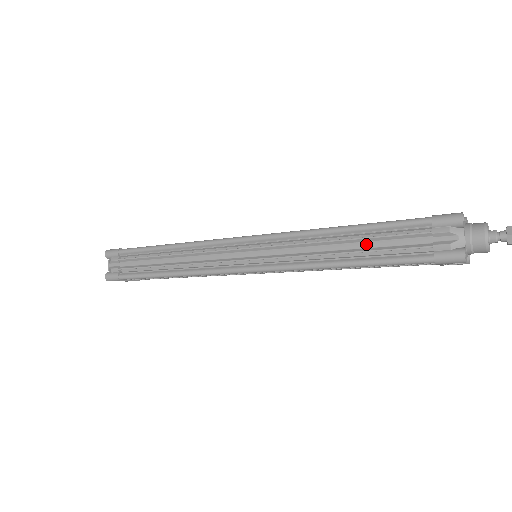
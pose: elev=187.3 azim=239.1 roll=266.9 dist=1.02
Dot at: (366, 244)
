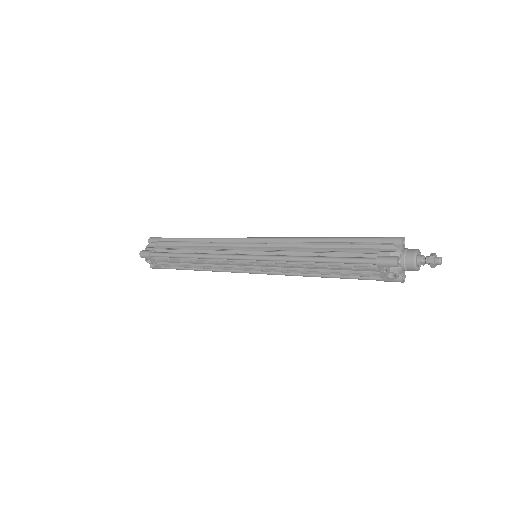
Dot at: (335, 249)
